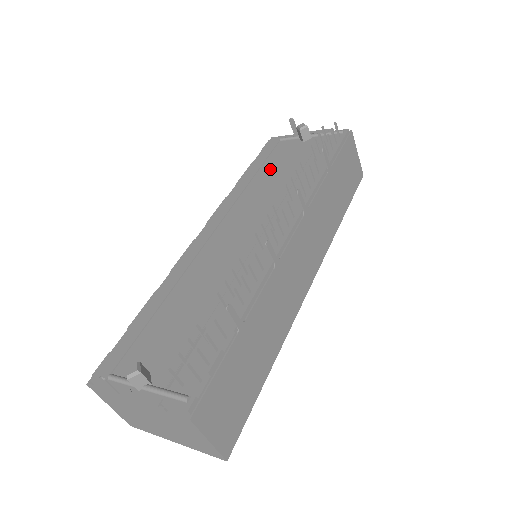
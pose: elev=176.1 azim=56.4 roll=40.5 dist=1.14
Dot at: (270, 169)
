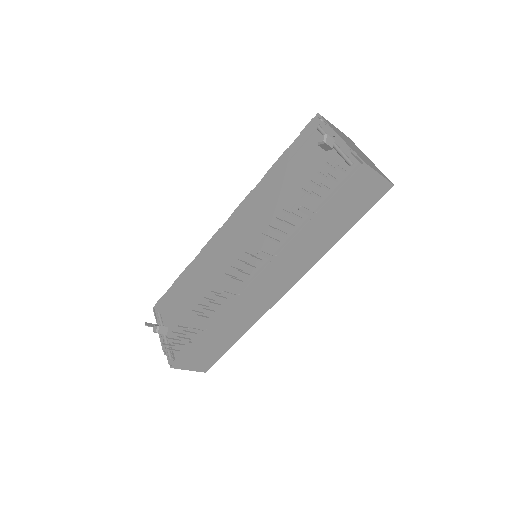
Dot at: (287, 176)
